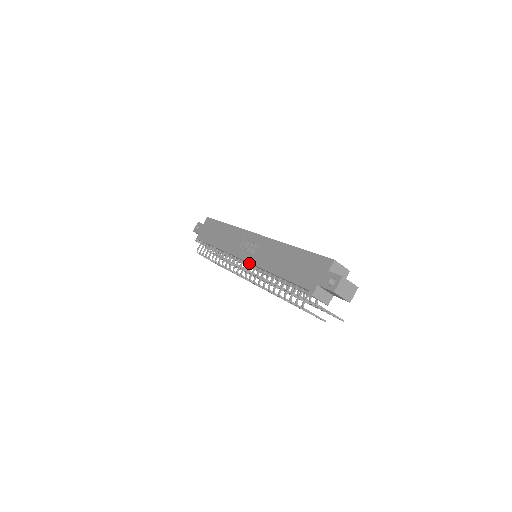
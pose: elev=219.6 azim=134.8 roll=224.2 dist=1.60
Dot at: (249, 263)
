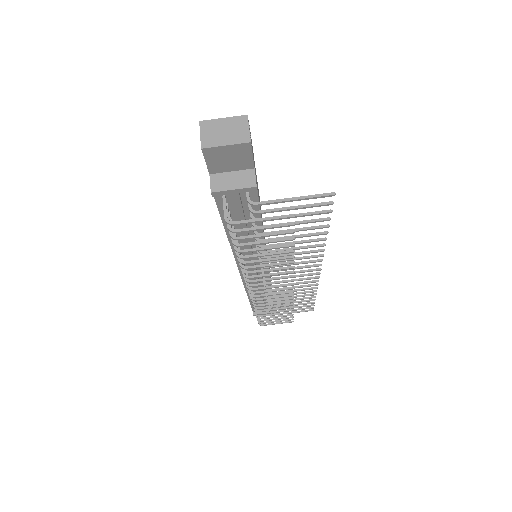
Dot at: occluded
